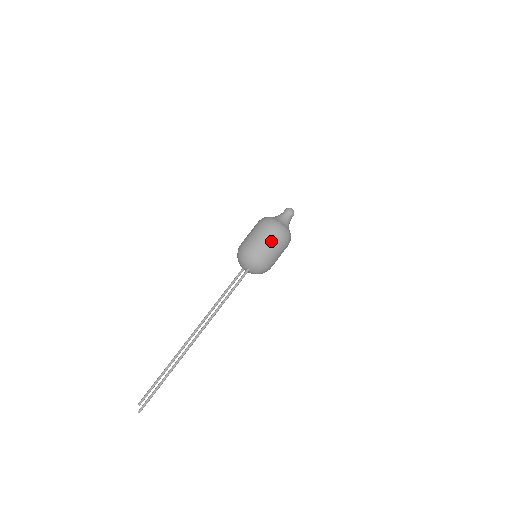
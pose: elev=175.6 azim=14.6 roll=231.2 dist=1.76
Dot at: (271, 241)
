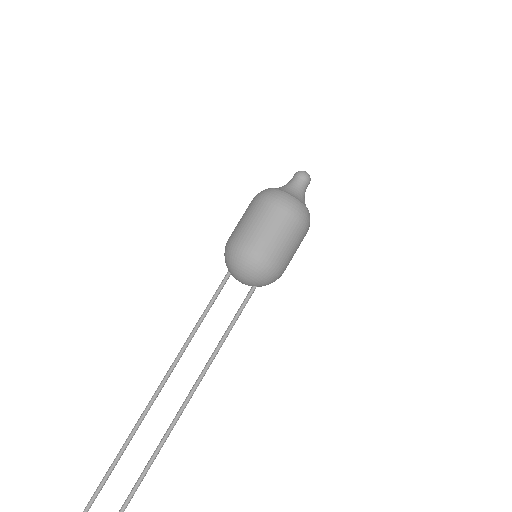
Dot at: (299, 243)
